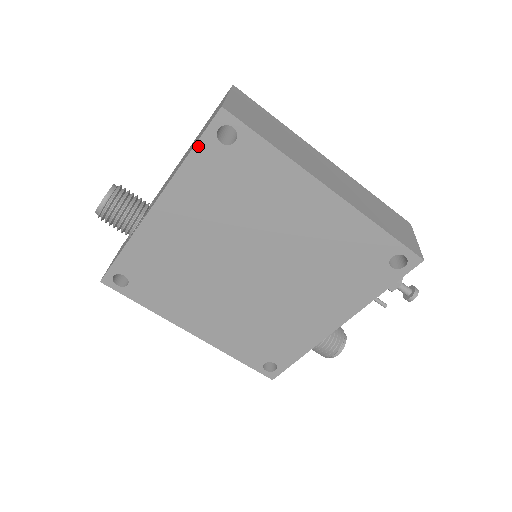
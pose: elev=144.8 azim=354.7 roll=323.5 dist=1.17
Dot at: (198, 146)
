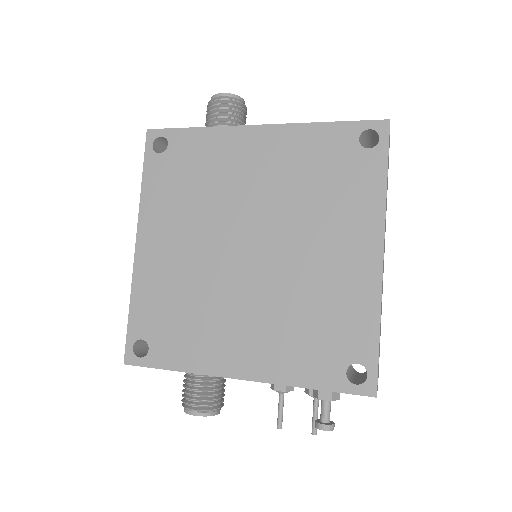
Dot at: (343, 124)
